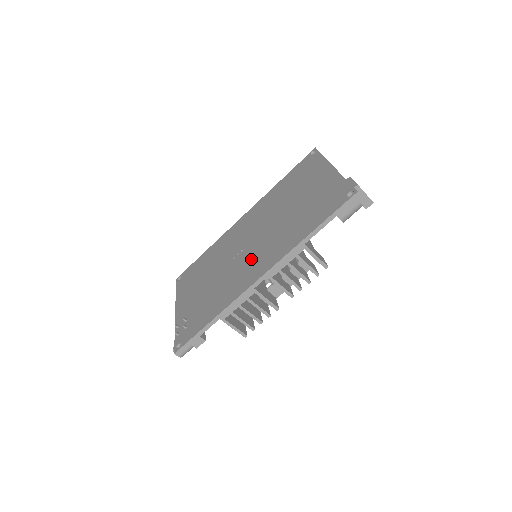
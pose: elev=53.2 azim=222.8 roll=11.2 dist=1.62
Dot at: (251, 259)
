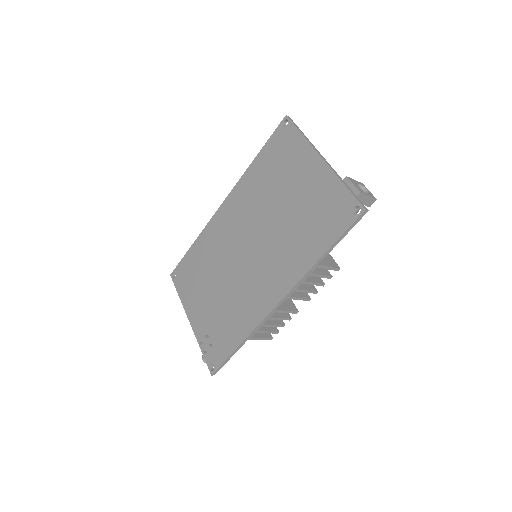
Dot at: (258, 273)
